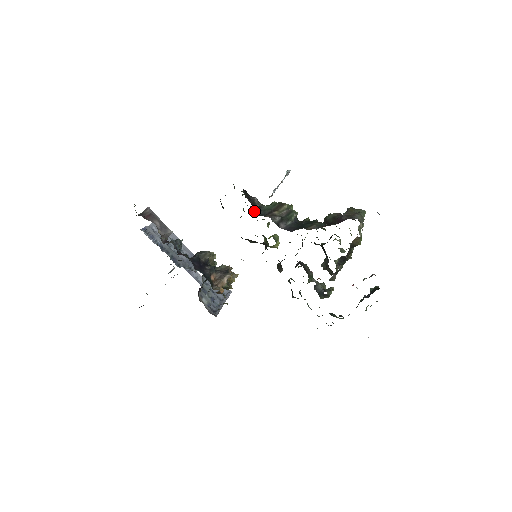
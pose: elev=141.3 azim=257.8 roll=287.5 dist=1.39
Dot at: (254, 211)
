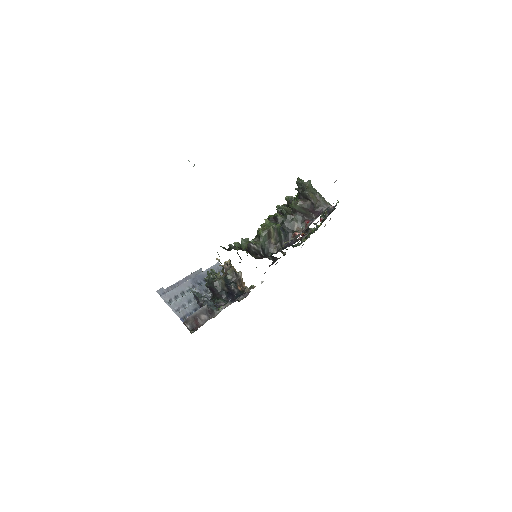
Dot at: (265, 257)
